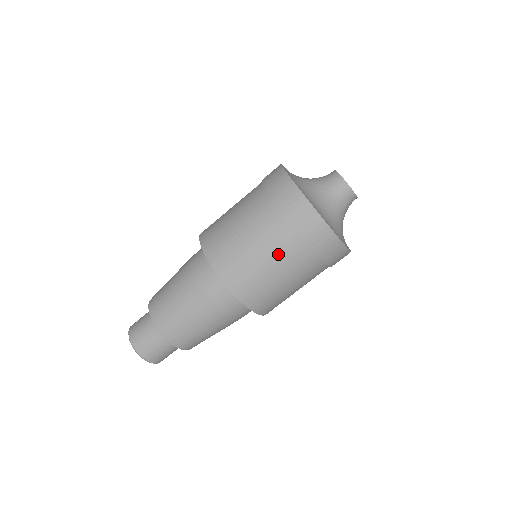
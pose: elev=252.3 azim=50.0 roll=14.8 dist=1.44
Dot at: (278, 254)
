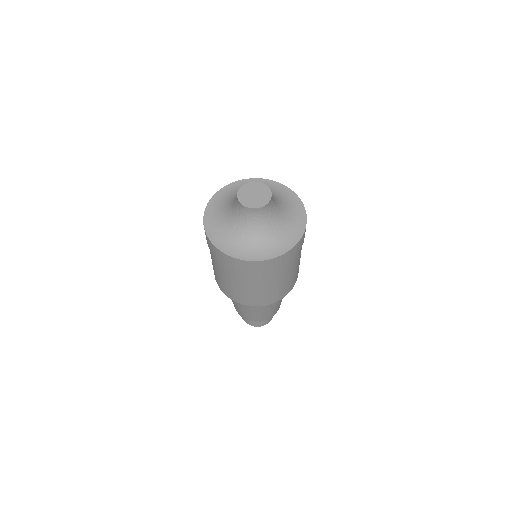
Dot at: (278, 279)
